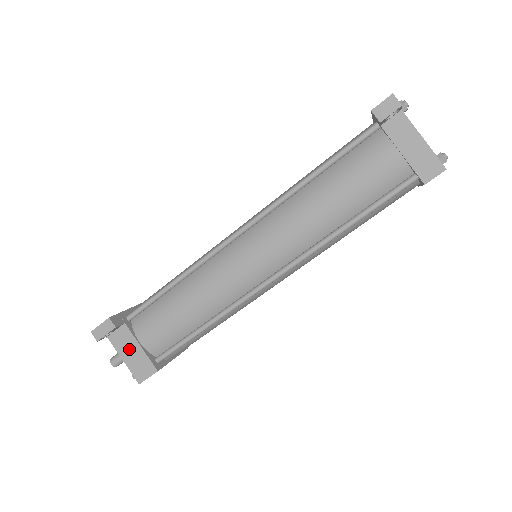
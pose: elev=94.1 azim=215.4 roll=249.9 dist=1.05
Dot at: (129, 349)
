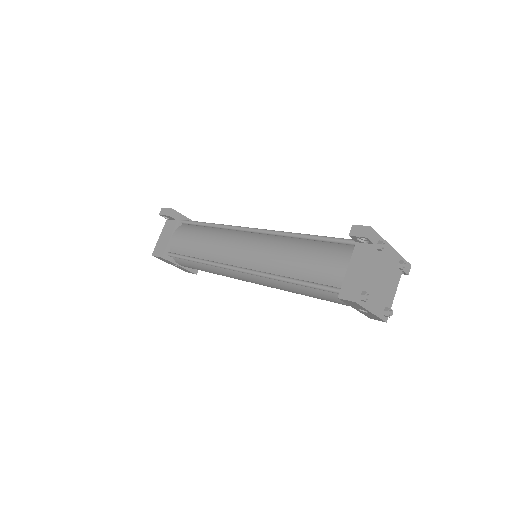
Dot at: (166, 234)
